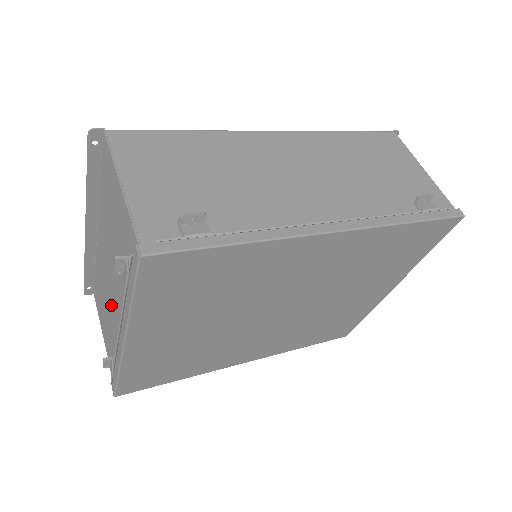
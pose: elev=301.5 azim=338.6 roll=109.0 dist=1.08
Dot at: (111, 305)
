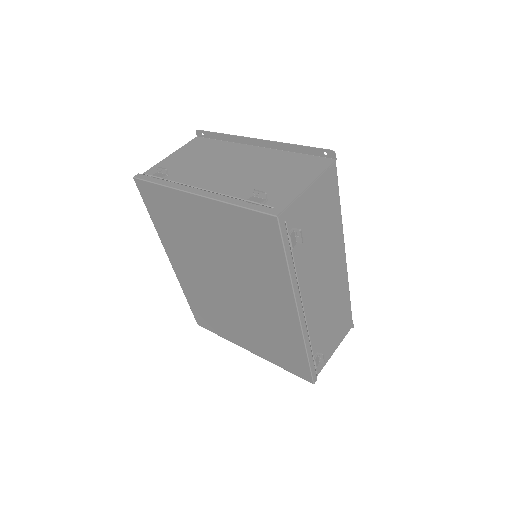
Dot at: (210, 170)
